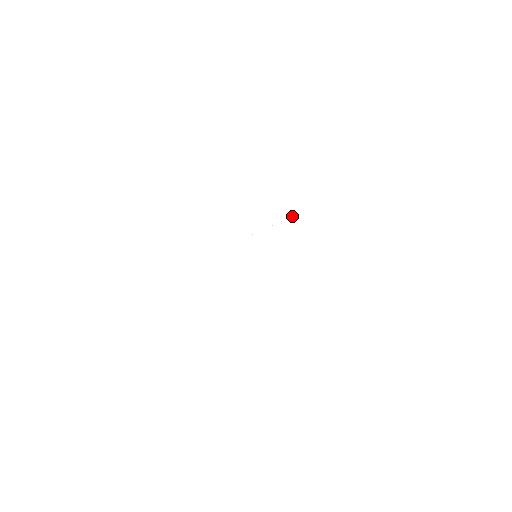
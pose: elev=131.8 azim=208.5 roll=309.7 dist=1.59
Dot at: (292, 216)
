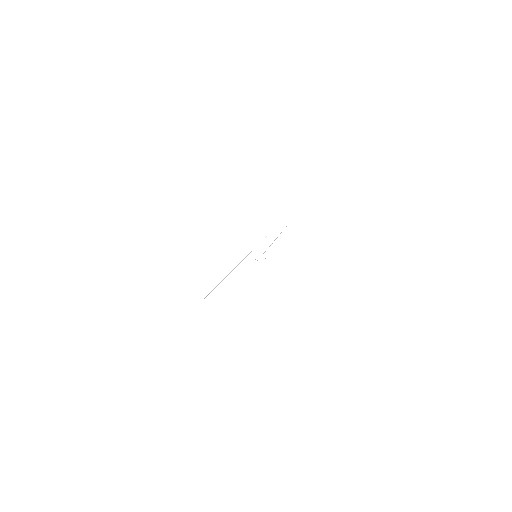
Dot at: occluded
